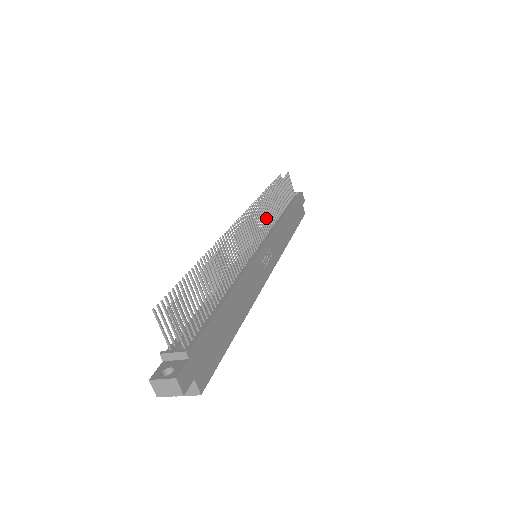
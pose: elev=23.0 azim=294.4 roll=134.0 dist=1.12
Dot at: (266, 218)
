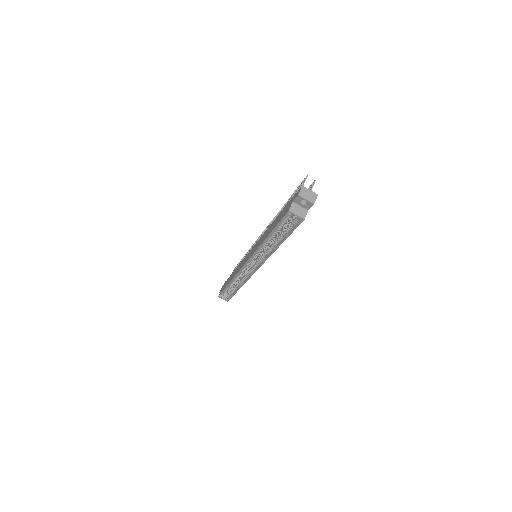
Dot at: occluded
